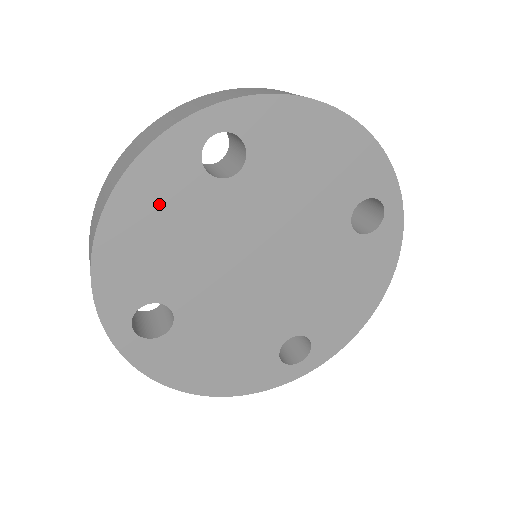
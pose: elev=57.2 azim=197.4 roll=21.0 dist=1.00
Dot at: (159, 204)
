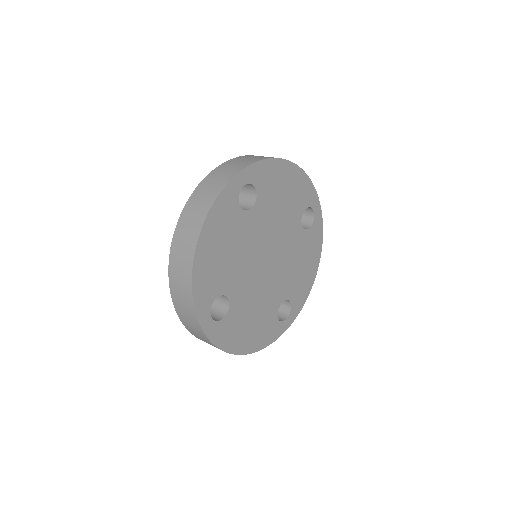
Dot at: (221, 232)
